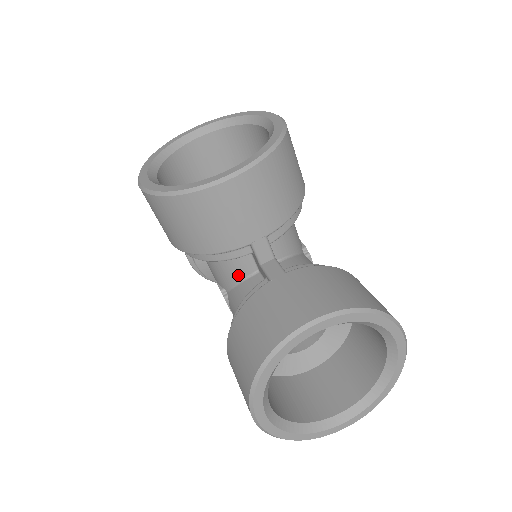
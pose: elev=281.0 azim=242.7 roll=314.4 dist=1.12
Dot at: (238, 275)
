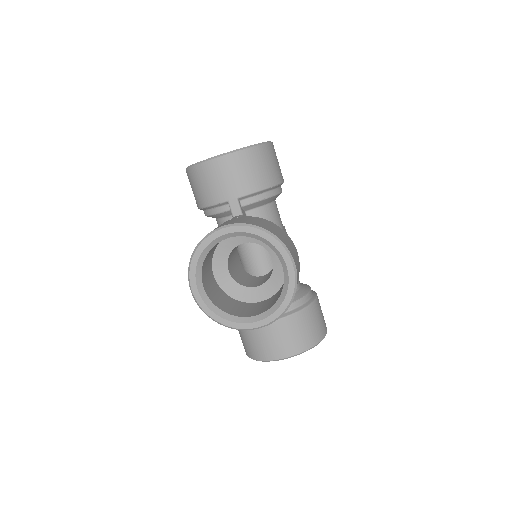
Dot at: occluded
